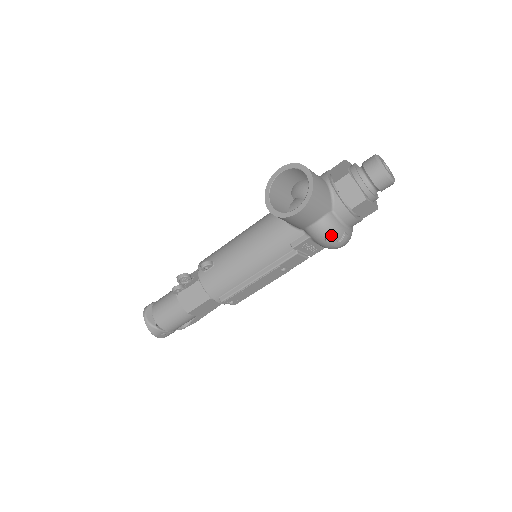
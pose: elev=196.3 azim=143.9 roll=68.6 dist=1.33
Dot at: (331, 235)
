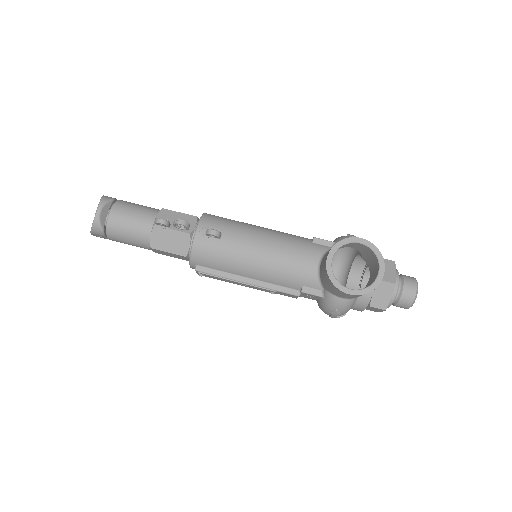
Dot at: (340, 312)
